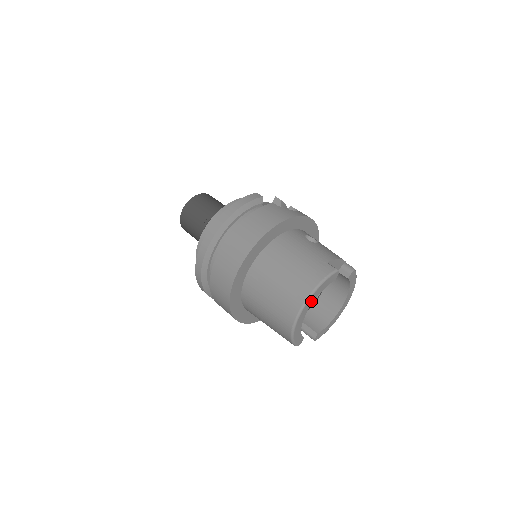
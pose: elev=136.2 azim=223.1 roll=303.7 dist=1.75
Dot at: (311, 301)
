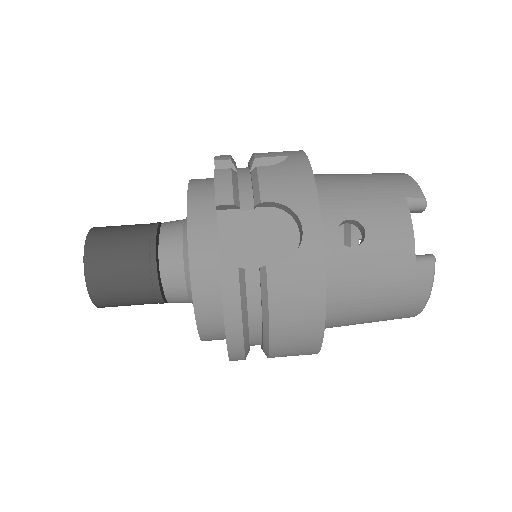
Dot at: occluded
